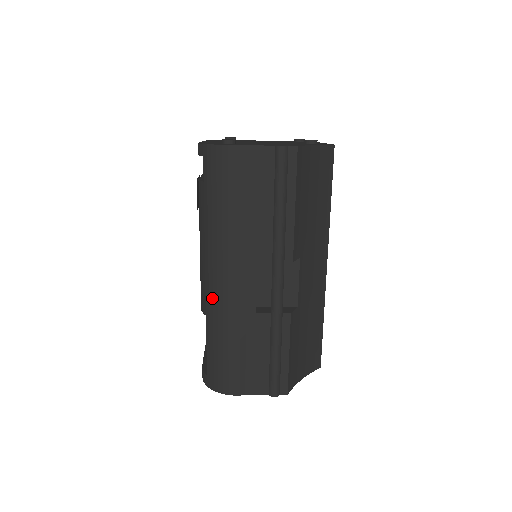
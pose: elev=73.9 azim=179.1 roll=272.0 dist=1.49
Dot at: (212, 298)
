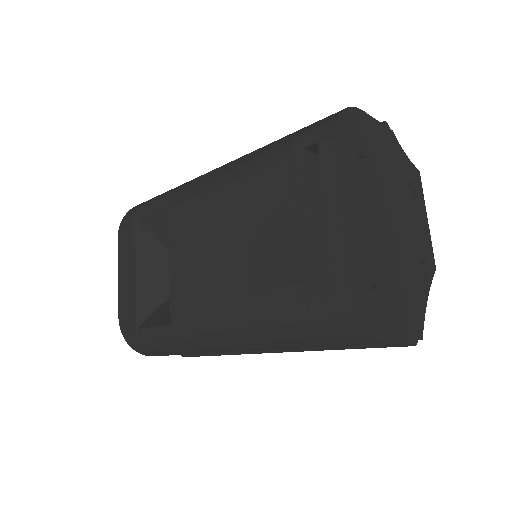
Dot at: (202, 342)
